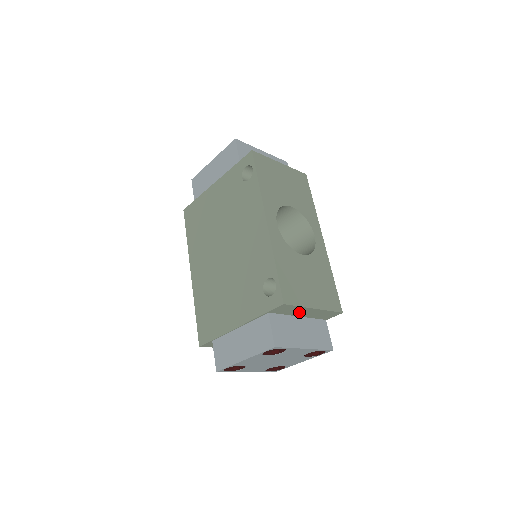
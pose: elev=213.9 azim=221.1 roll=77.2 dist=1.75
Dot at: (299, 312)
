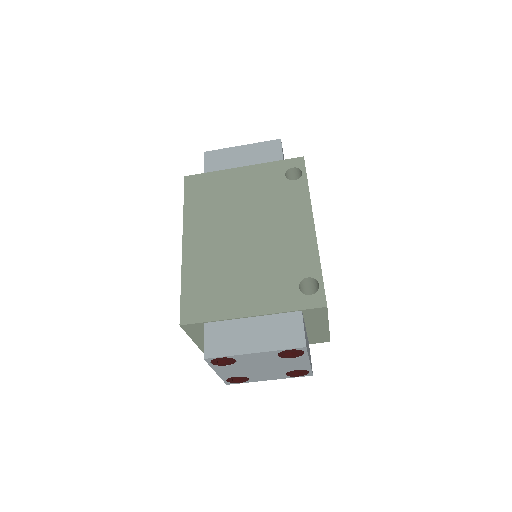
Dot at: (315, 323)
